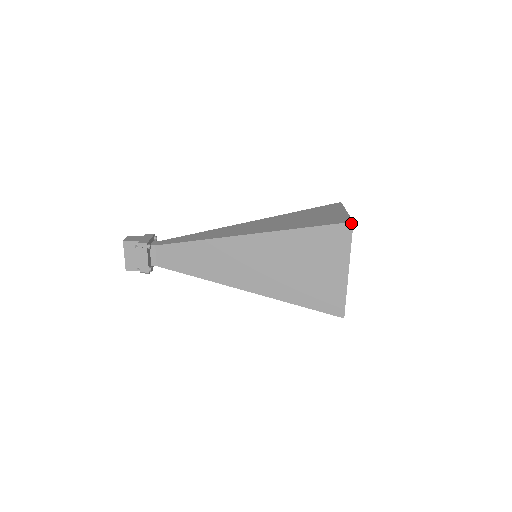
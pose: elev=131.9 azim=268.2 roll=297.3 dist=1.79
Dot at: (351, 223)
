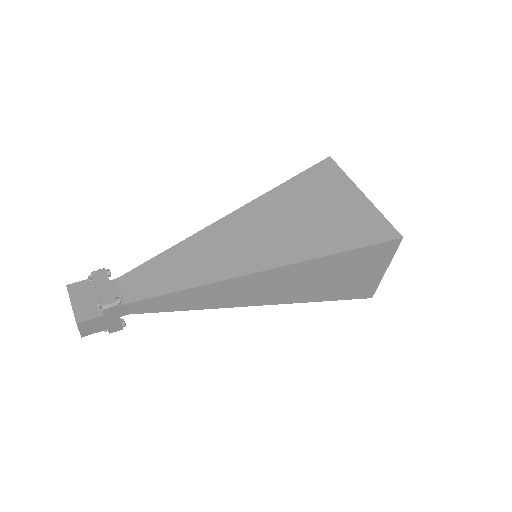
Dot at: (328, 158)
